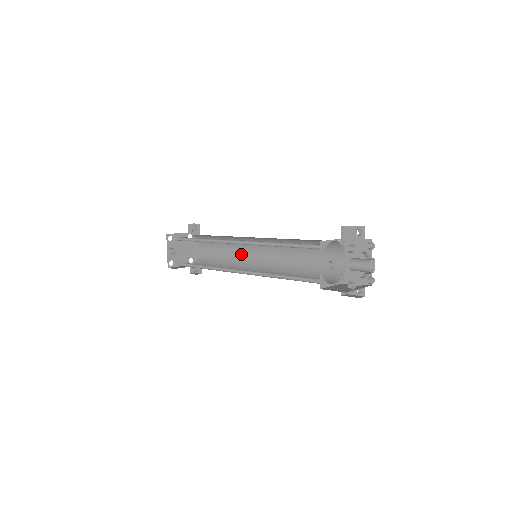
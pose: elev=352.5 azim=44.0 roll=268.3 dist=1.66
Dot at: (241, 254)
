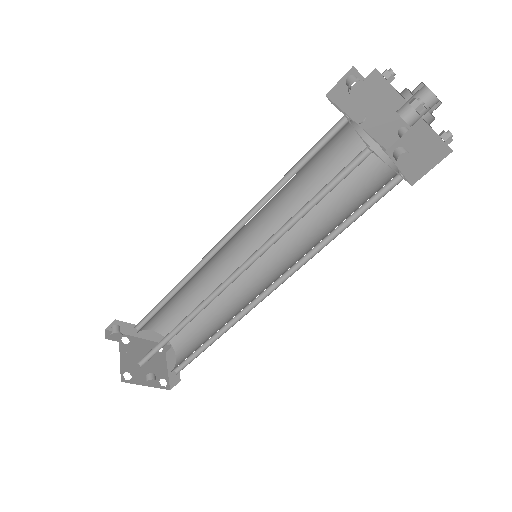
Dot at: (213, 275)
